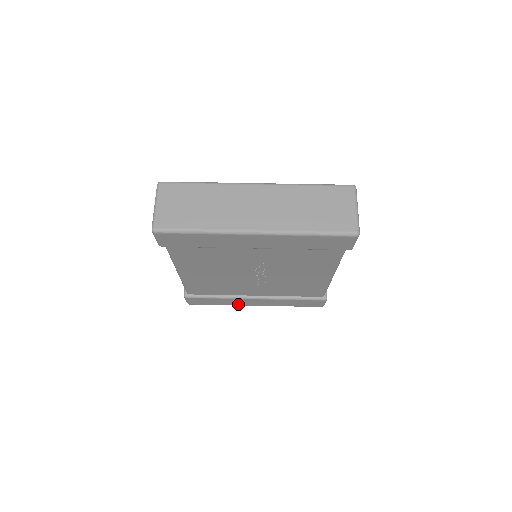
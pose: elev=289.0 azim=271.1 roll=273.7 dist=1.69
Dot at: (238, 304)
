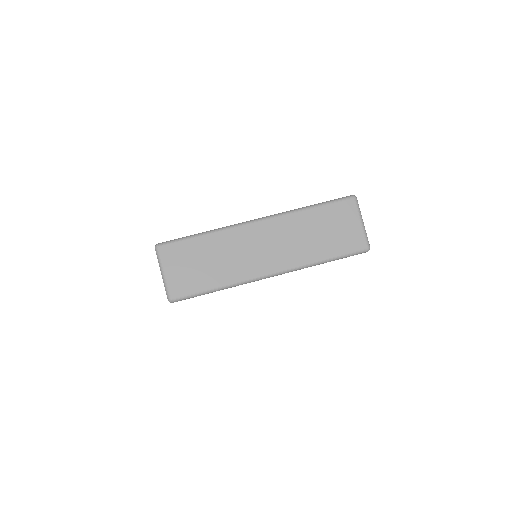
Dot at: occluded
